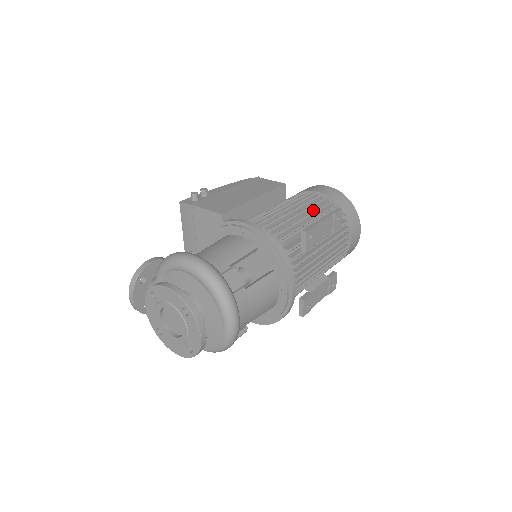
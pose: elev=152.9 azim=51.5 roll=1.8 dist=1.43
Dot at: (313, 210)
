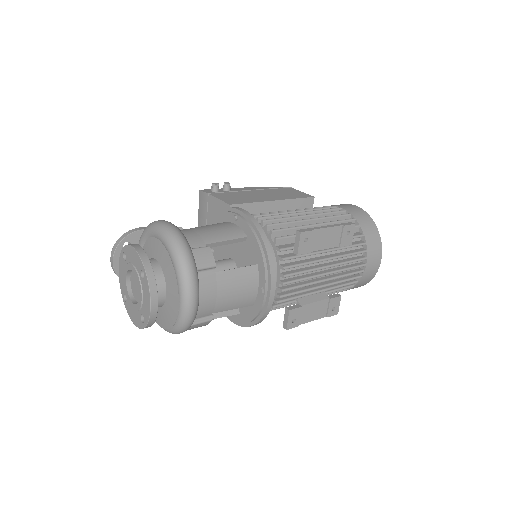
Dot at: occluded
